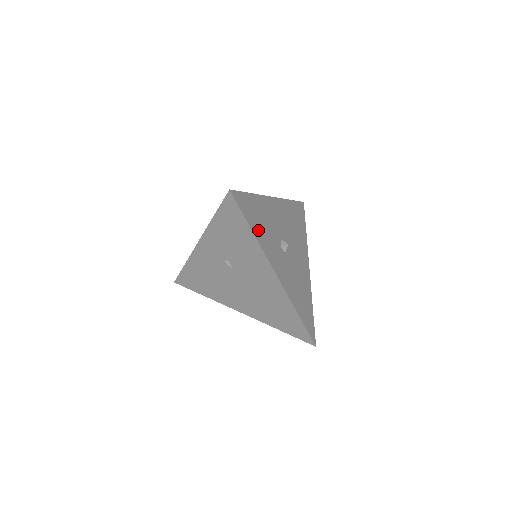
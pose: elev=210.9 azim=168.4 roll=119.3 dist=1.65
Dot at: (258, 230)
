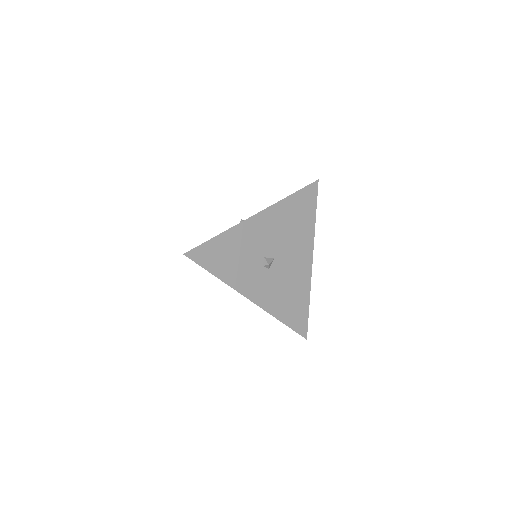
Dot at: (226, 270)
